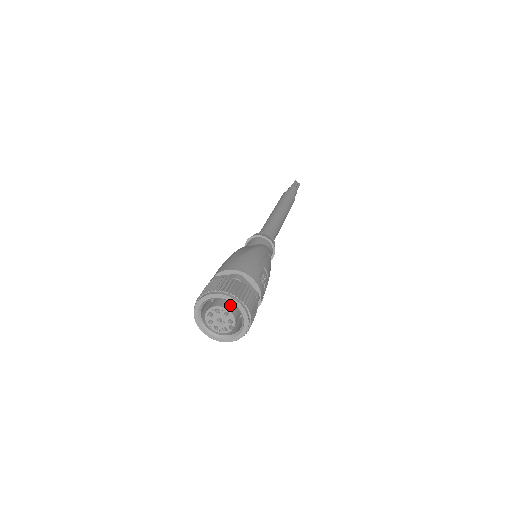
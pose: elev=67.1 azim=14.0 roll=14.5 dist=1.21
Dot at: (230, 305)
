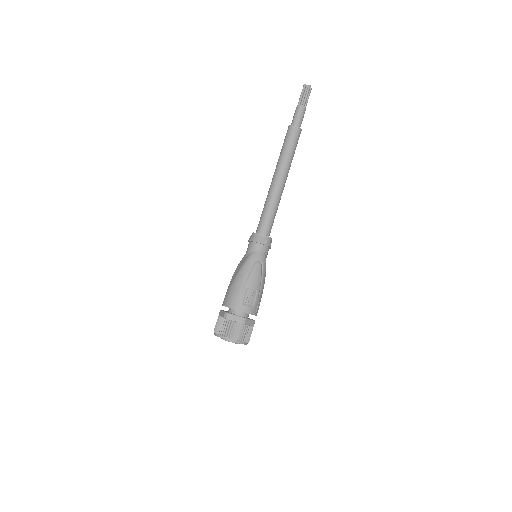
Dot at: occluded
